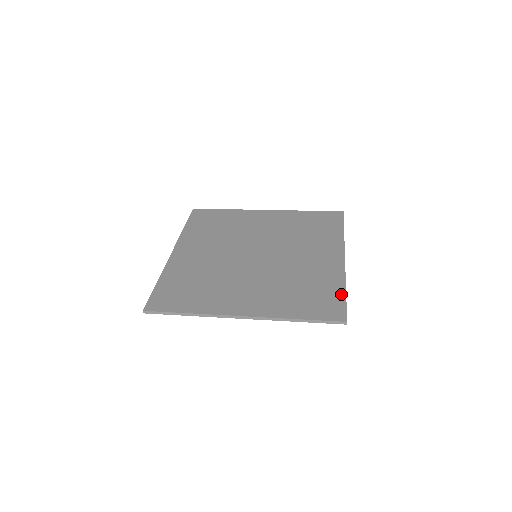
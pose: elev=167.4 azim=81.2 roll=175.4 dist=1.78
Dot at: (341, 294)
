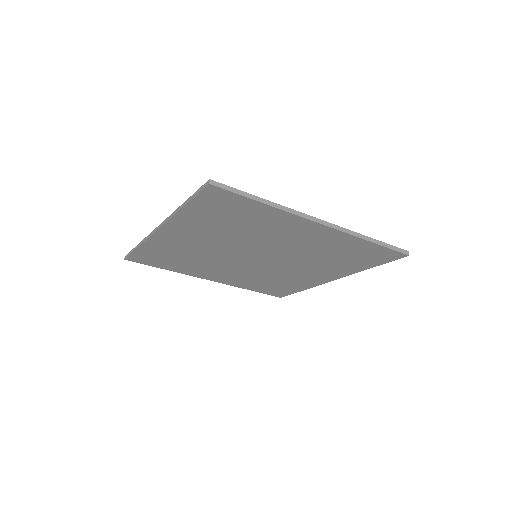
Dot at: occluded
